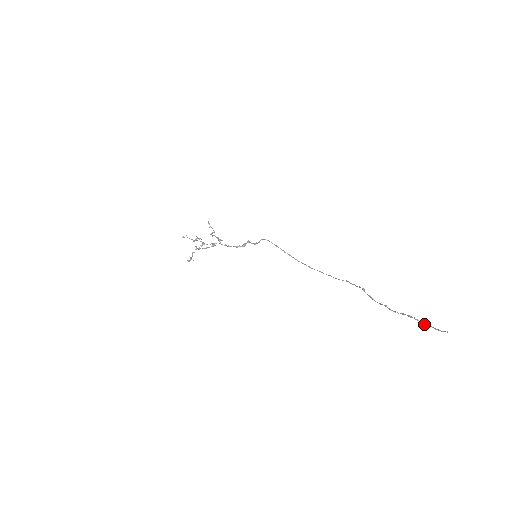
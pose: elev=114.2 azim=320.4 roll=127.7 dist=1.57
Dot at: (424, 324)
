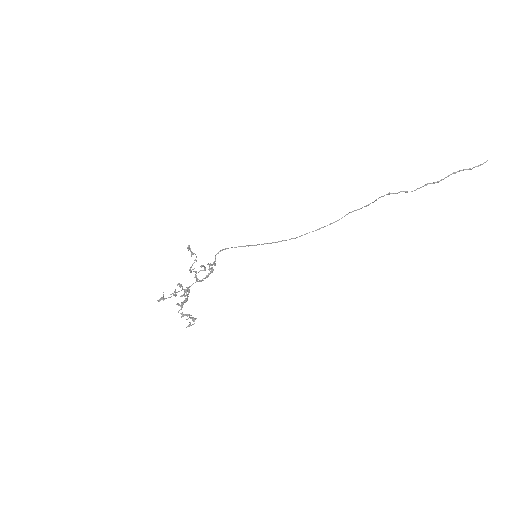
Dot at: (470, 169)
